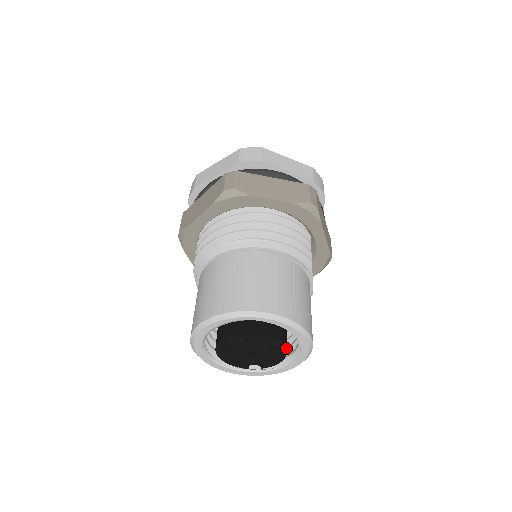
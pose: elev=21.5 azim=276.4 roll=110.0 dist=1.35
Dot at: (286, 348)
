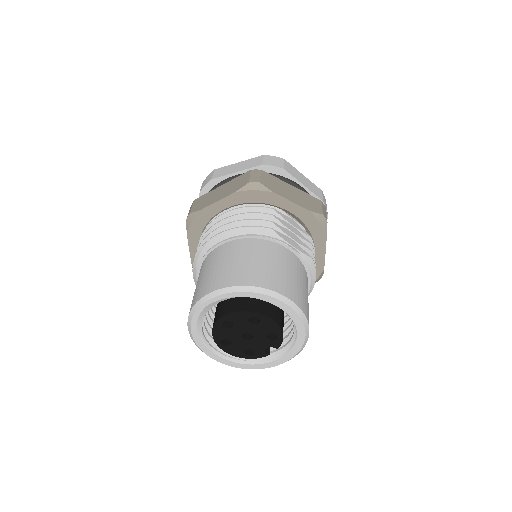
Dot at: (267, 316)
